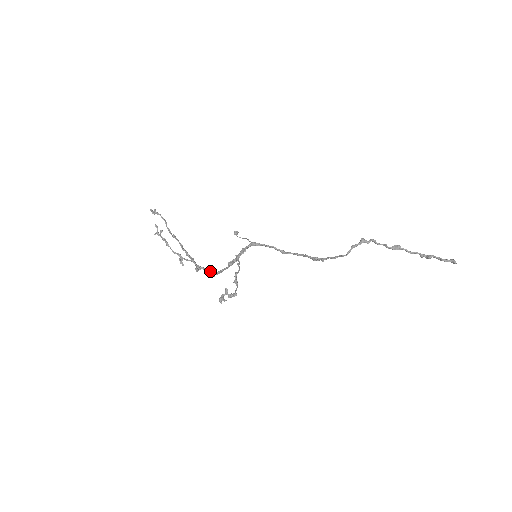
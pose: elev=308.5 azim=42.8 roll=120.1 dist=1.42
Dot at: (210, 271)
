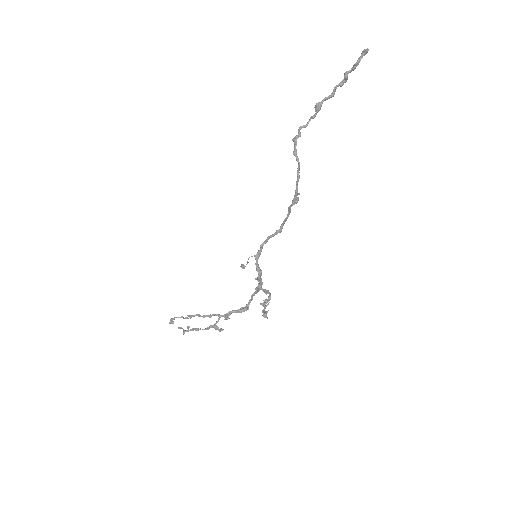
Dot at: (240, 308)
